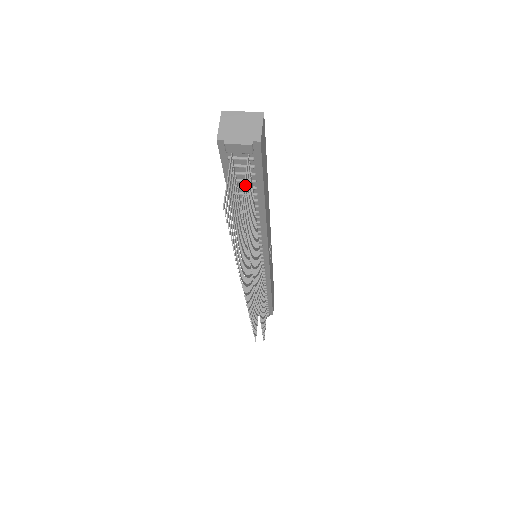
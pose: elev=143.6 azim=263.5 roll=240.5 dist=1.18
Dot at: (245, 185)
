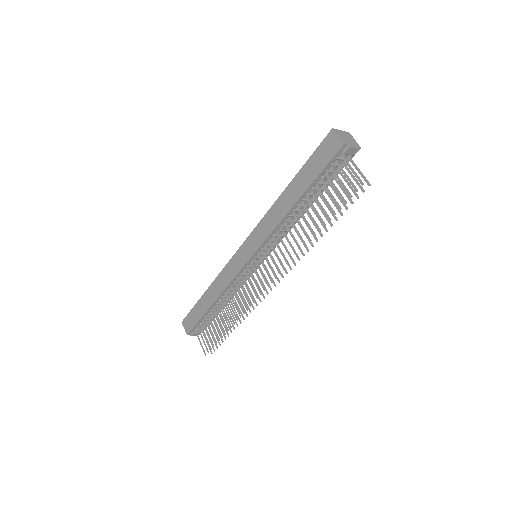
Dot at: (360, 173)
